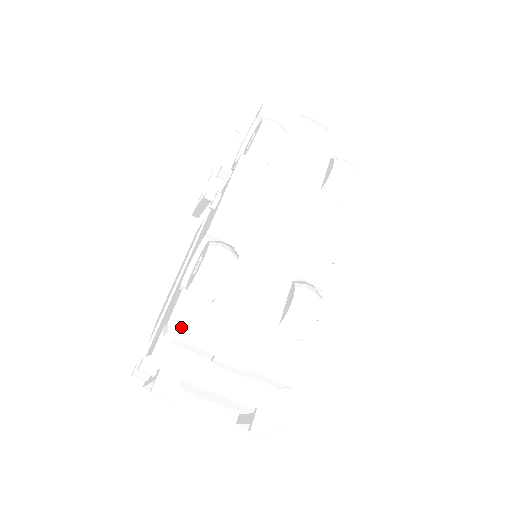
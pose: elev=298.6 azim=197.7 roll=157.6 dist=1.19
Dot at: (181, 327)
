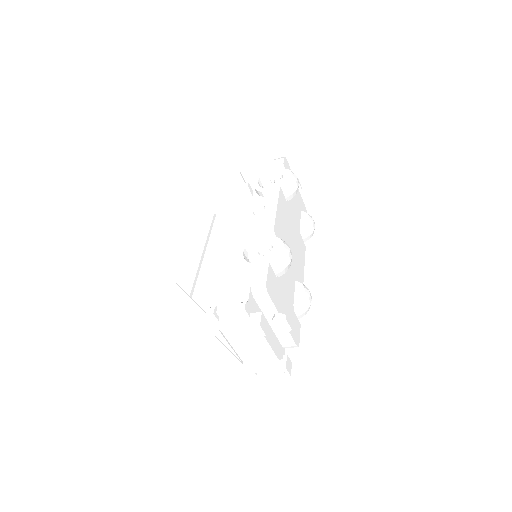
Dot at: (270, 288)
